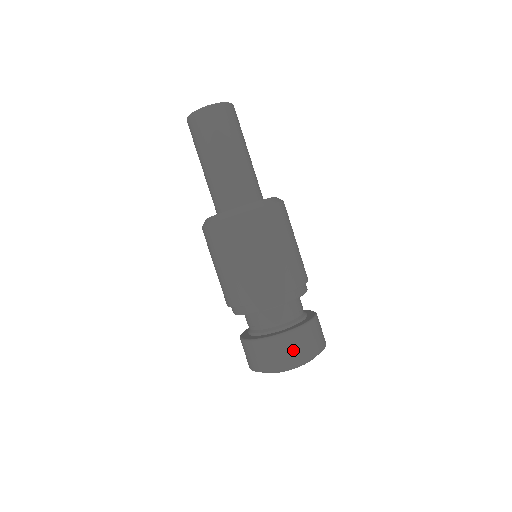
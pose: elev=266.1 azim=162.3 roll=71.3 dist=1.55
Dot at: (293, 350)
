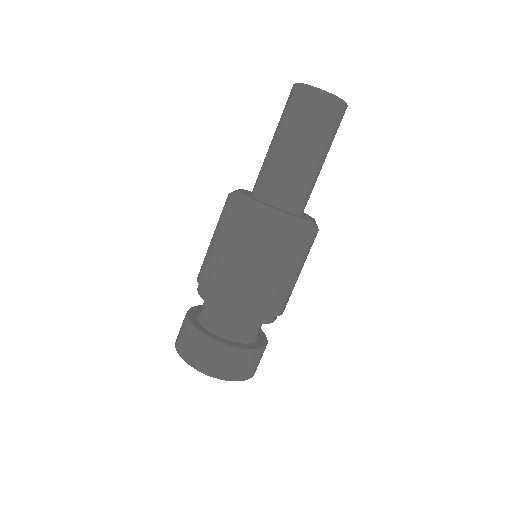
Dot at: (227, 365)
